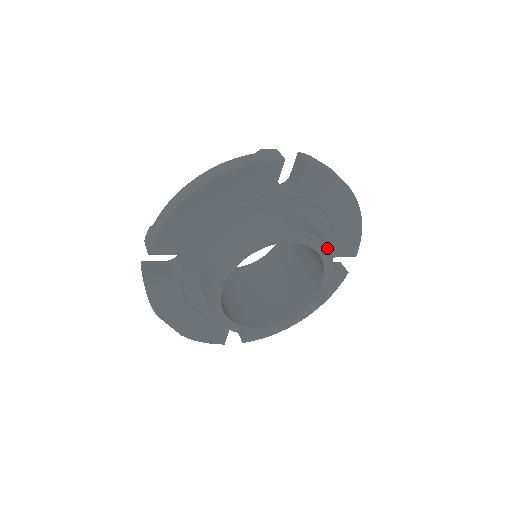
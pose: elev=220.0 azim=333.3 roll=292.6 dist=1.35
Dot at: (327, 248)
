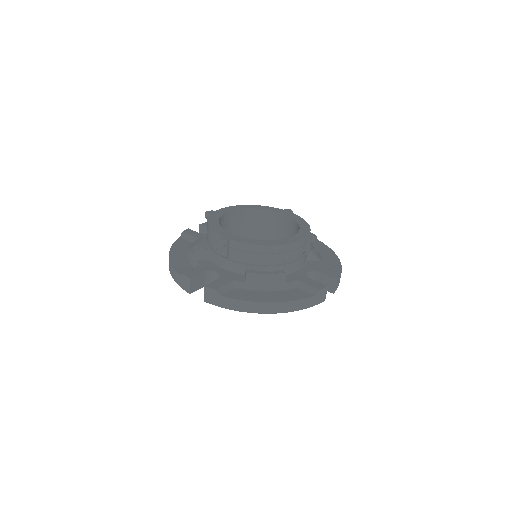
Dot at: occluded
